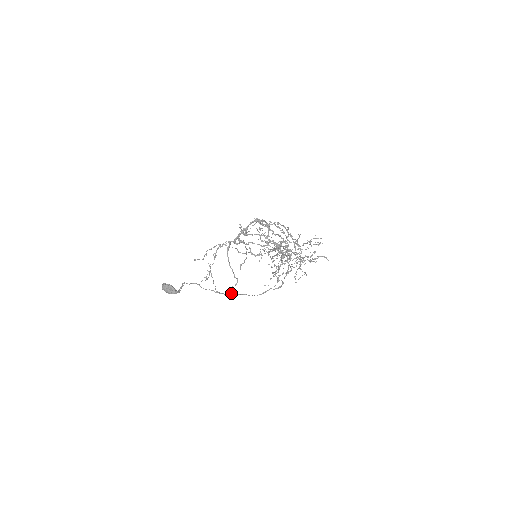
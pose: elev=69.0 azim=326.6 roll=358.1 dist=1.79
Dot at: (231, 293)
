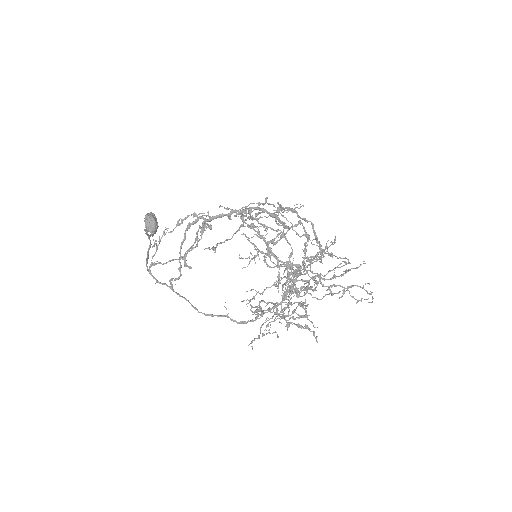
Dot at: occluded
